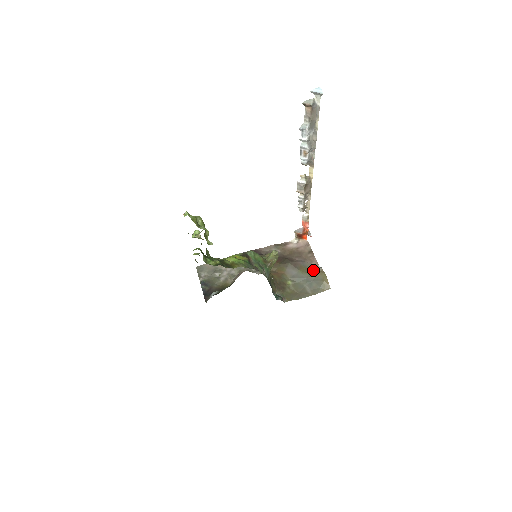
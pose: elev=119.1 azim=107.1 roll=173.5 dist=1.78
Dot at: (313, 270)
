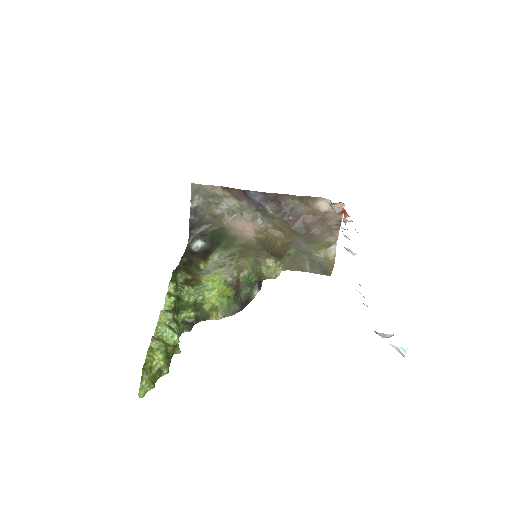
Dot at: (327, 246)
